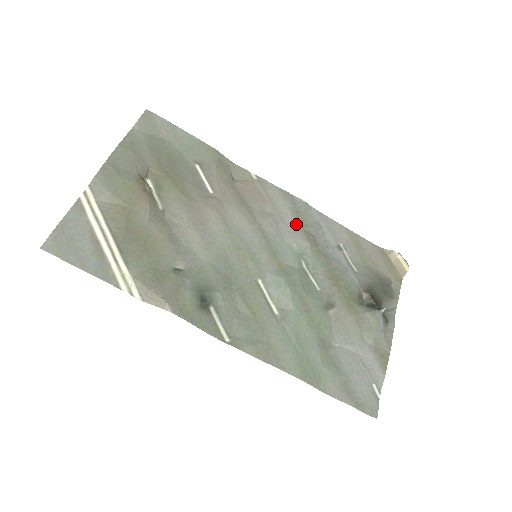
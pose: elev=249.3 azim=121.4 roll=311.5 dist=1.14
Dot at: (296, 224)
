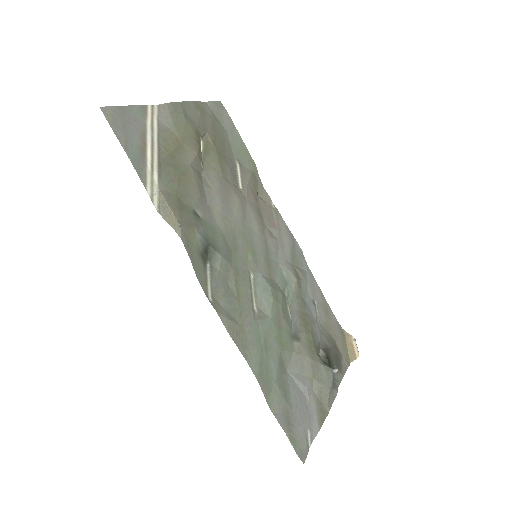
Dot at: (290, 260)
